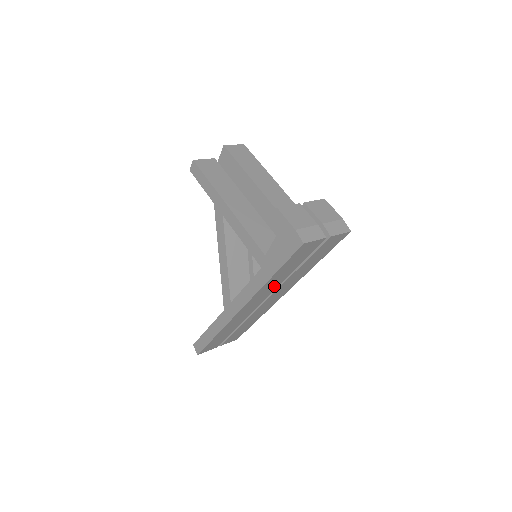
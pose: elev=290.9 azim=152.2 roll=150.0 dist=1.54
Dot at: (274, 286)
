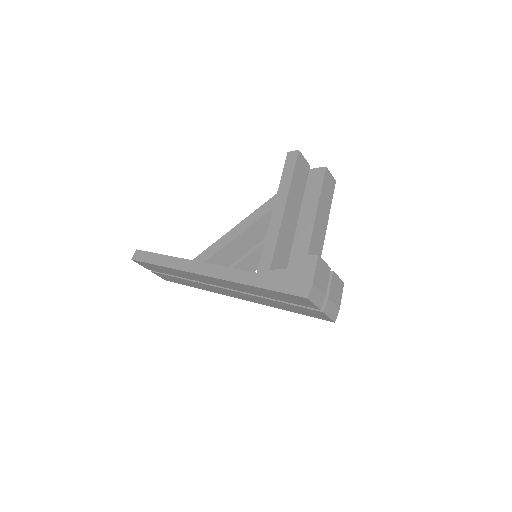
Dot at: (246, 290)
